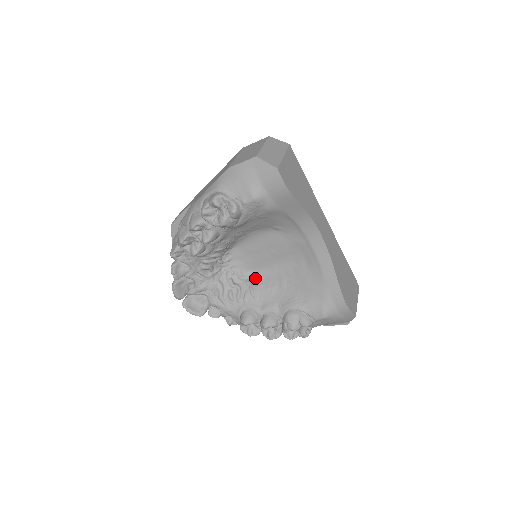
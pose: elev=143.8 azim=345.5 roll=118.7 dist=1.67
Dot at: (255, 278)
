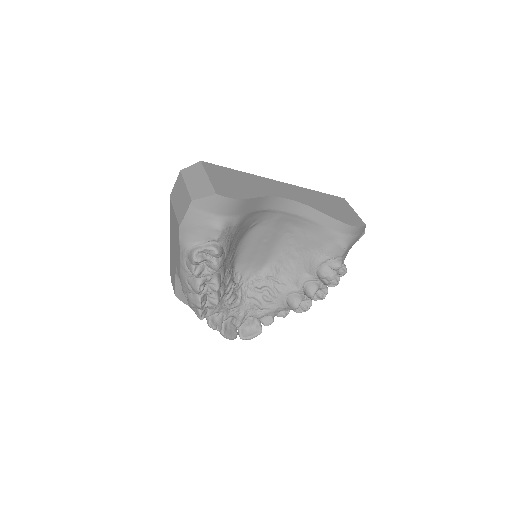
Dot at: (270, 270)
